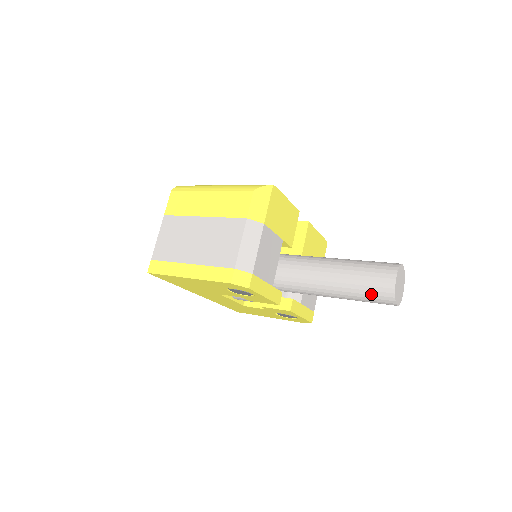
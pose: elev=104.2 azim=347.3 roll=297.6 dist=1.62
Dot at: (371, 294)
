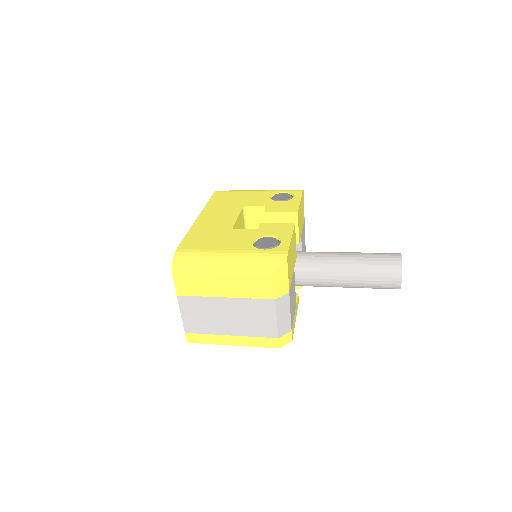
Dot at: occluded
